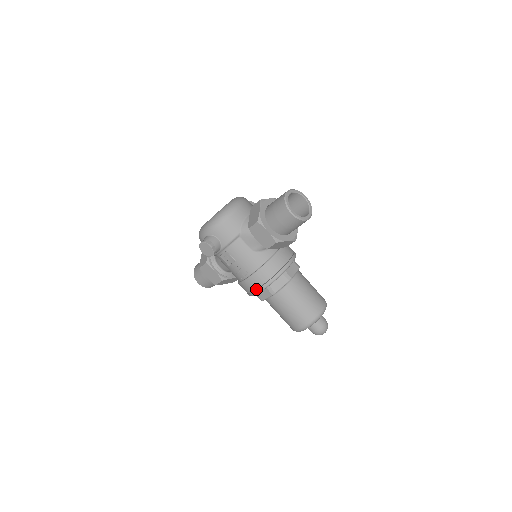
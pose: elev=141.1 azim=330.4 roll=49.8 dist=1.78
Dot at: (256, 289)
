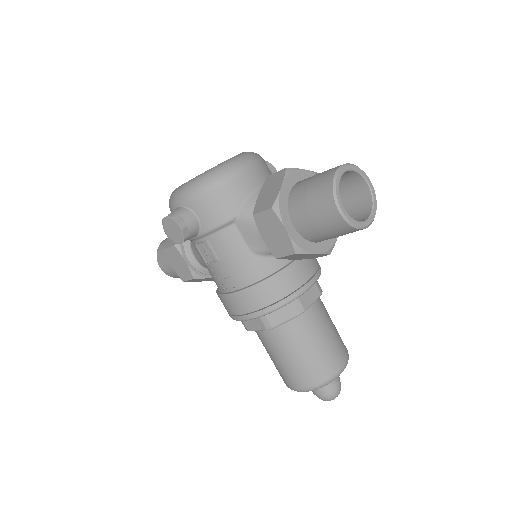
Dot at: (242, 313)
